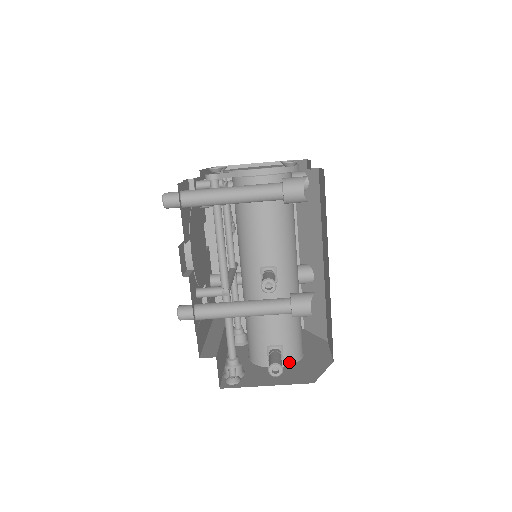
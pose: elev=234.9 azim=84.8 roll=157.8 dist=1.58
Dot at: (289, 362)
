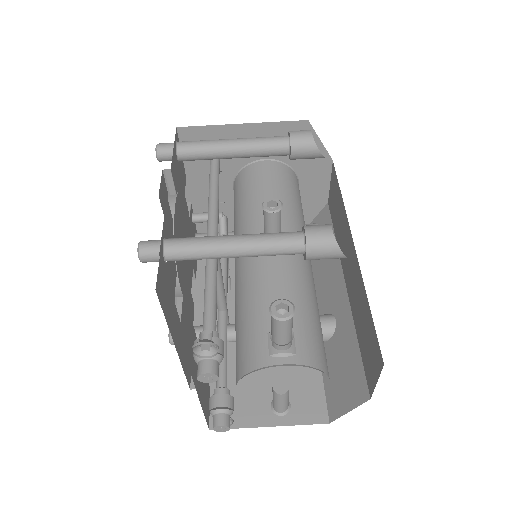
Dot at: (306, 363)
